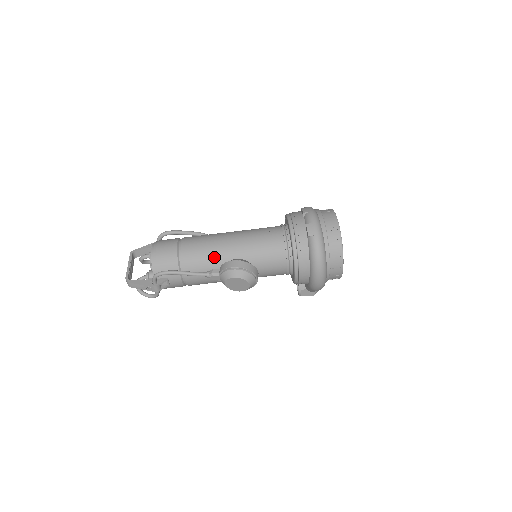
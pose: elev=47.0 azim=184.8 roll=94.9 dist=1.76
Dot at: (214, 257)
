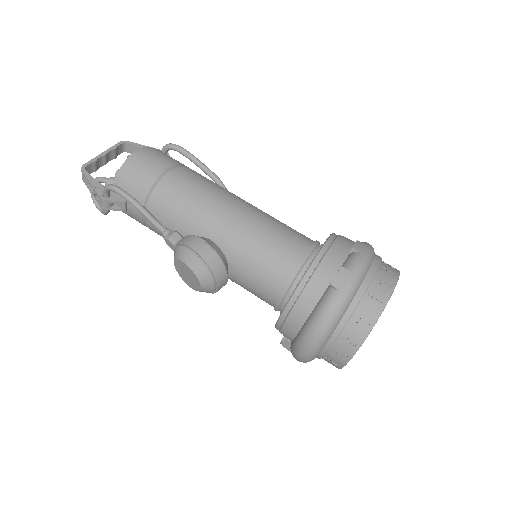
Dot at: (196, 217)
